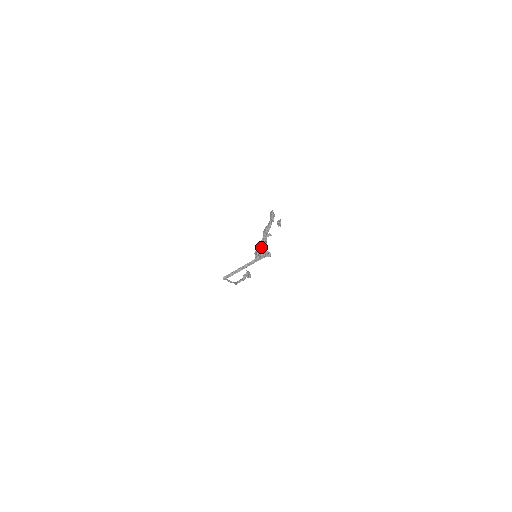
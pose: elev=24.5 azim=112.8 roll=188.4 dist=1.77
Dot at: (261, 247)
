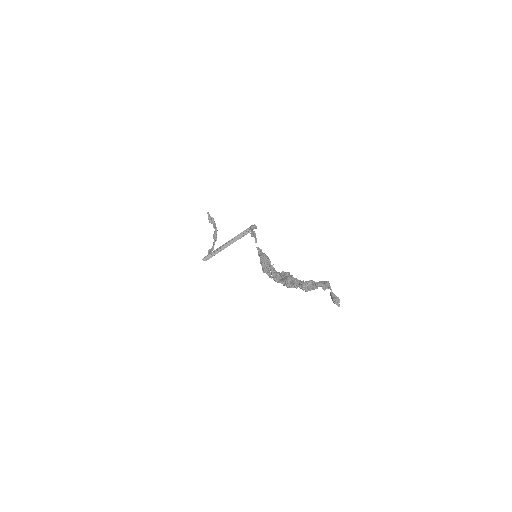
Dot at: (288, 287)
